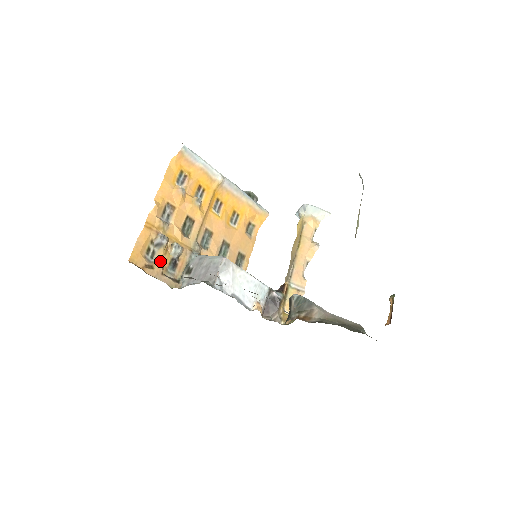
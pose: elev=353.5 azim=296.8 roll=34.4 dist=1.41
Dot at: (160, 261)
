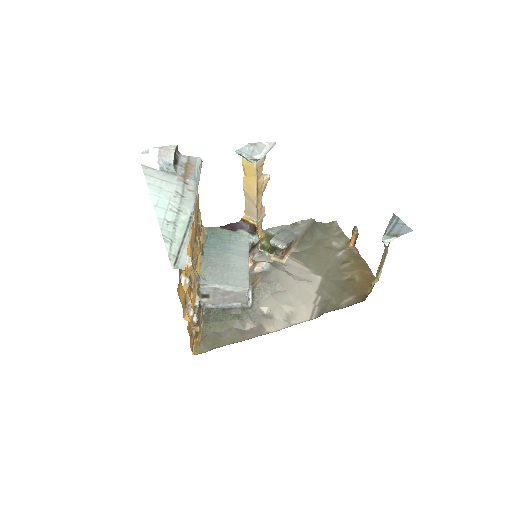
Dot at: occluded
